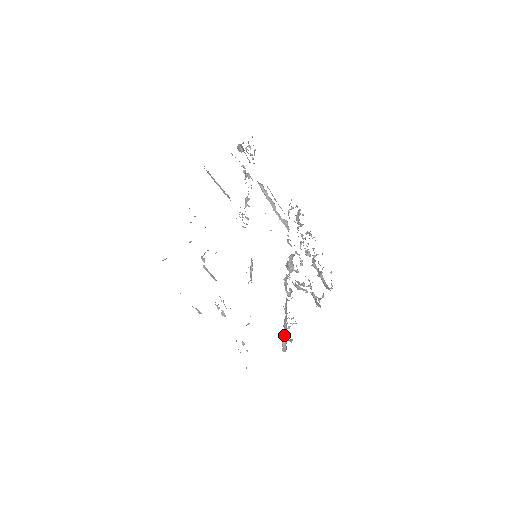
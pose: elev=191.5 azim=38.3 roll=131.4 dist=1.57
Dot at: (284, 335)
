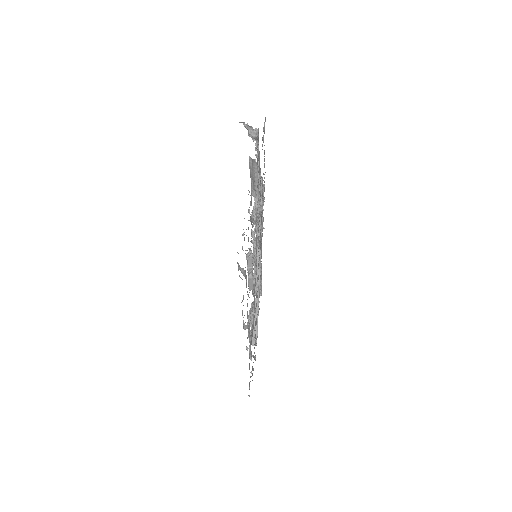
Dot at: occluded
